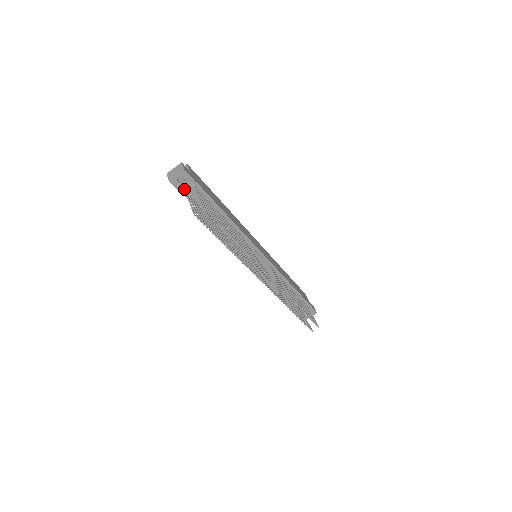
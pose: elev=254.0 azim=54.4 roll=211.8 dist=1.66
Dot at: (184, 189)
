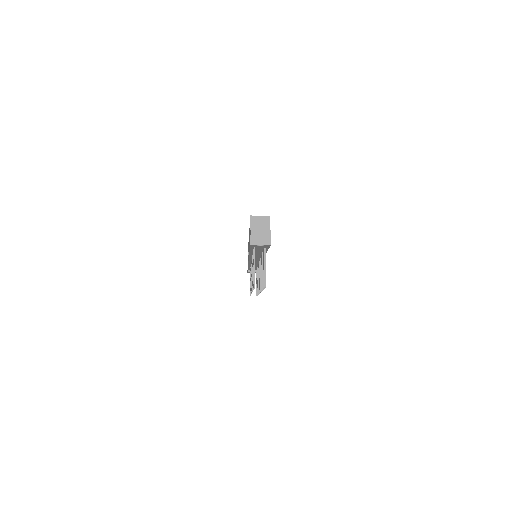
Dot at: occluded
